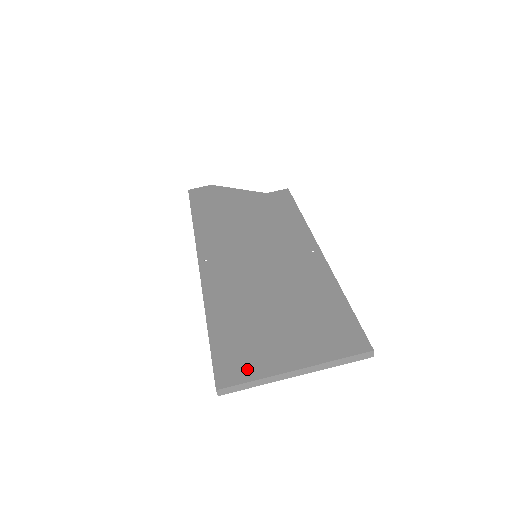
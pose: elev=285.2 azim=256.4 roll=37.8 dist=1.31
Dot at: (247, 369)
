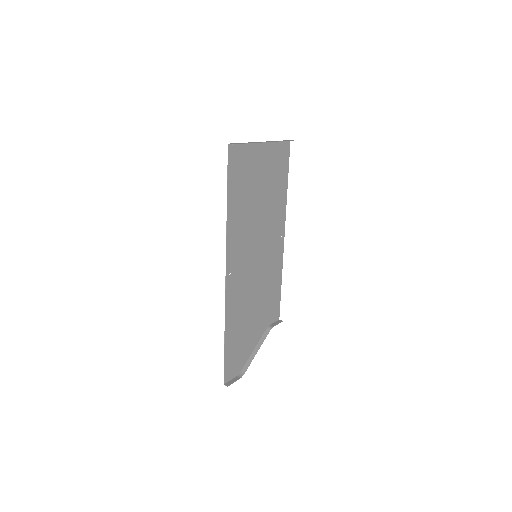
Dot at: (242, 153)
